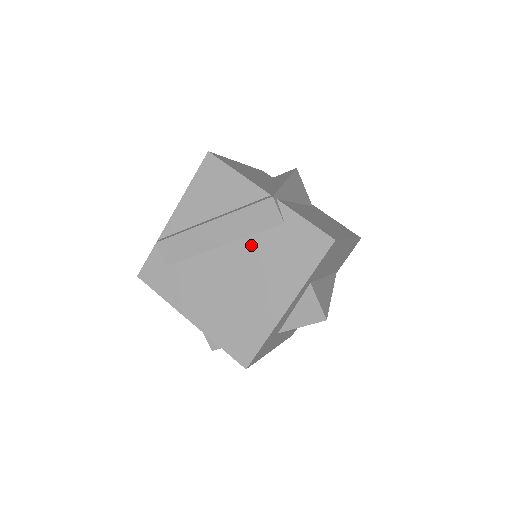
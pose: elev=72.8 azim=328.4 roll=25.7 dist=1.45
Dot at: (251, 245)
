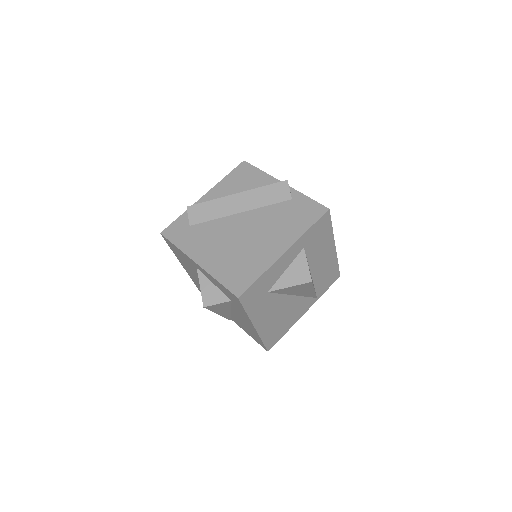
Dot at: (263, 212)
